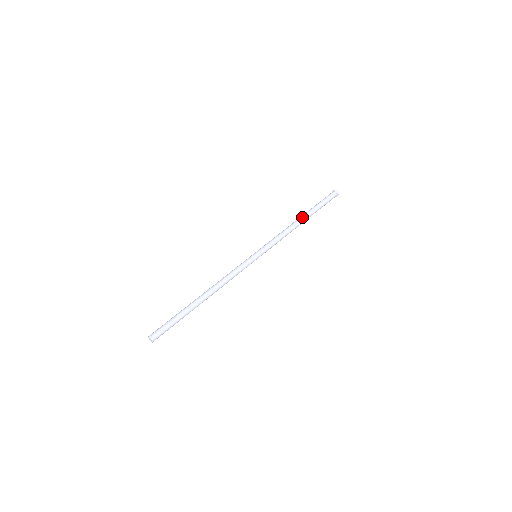
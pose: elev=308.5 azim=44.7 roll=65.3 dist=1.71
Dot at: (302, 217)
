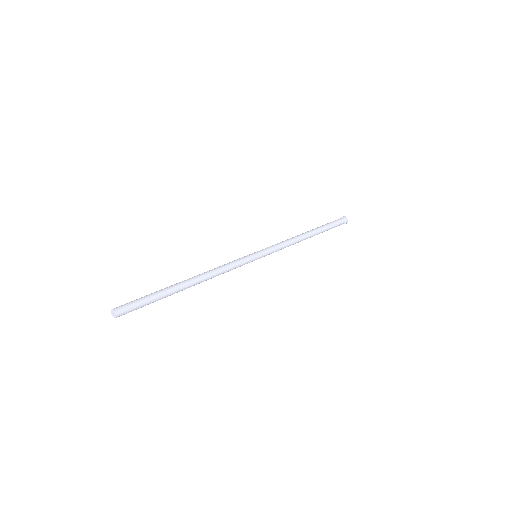
Dot at: (311, 233)
